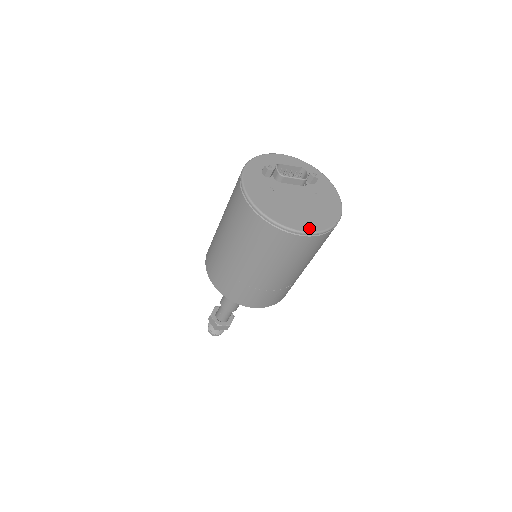
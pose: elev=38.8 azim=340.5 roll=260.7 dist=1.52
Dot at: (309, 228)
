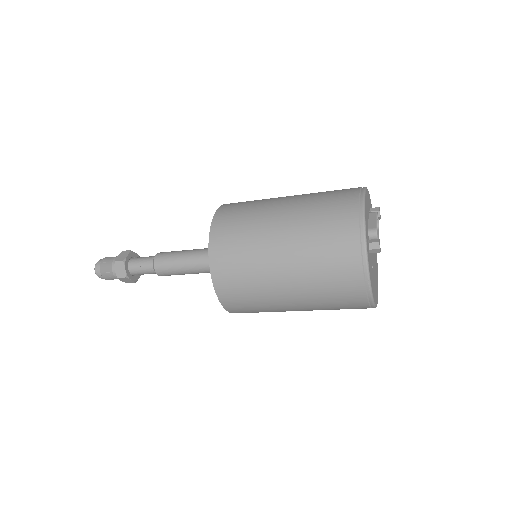
Dot at: occluded
